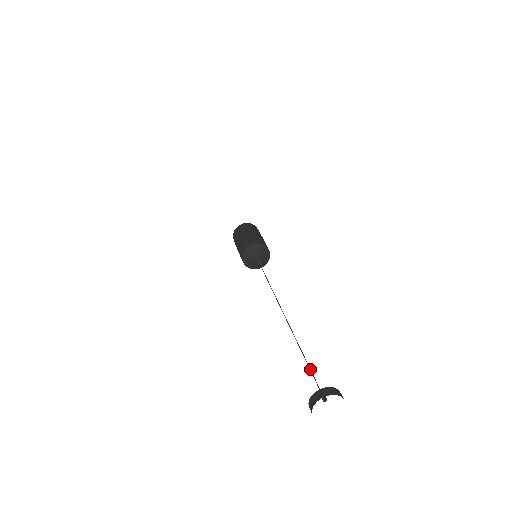
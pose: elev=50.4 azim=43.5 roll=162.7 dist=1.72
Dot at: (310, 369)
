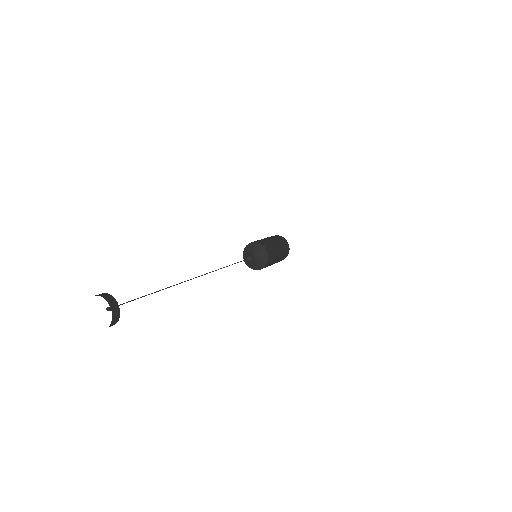
Dot at: occluded
